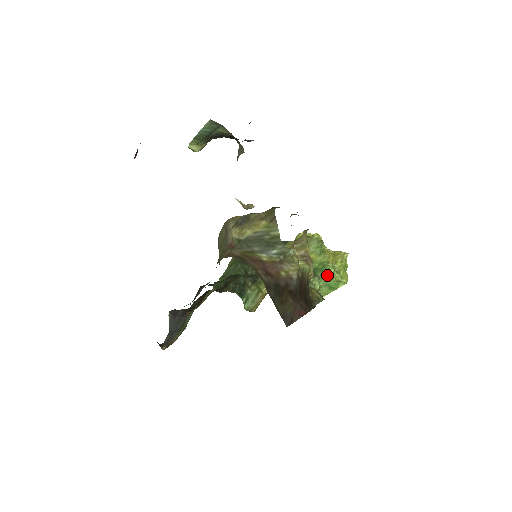
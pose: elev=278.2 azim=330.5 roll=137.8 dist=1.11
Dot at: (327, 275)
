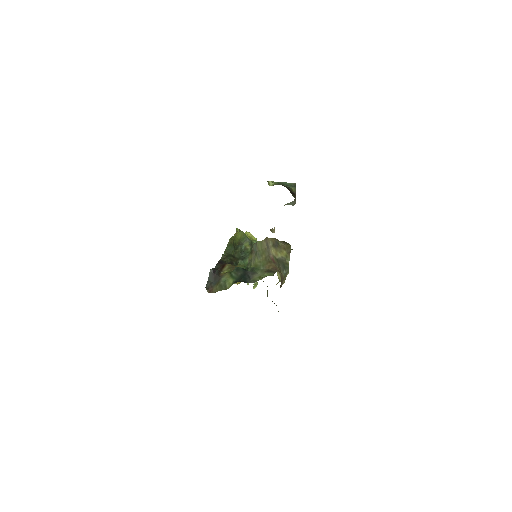
Dot at: occluded
